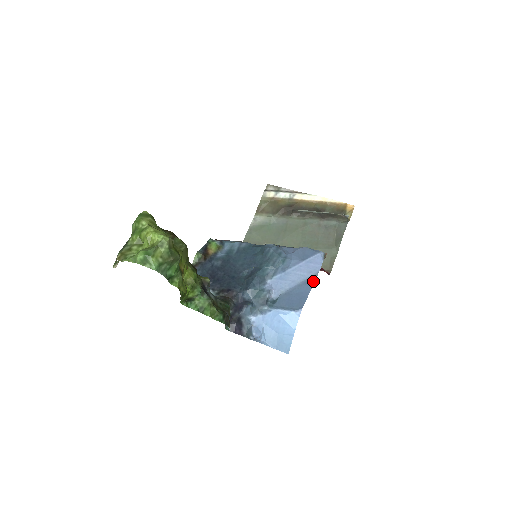
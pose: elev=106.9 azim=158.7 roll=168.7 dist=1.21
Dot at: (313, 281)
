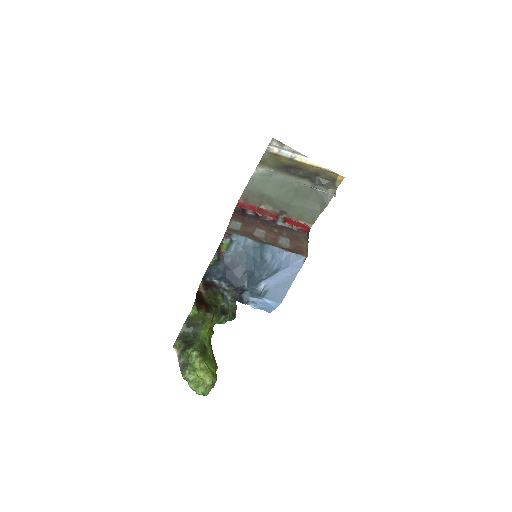
Dot at: (293, 280)
